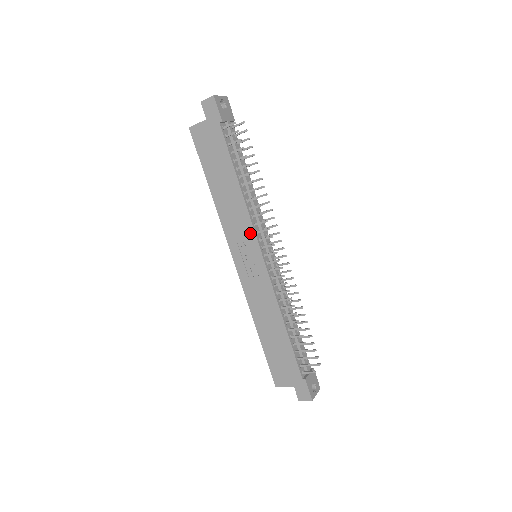
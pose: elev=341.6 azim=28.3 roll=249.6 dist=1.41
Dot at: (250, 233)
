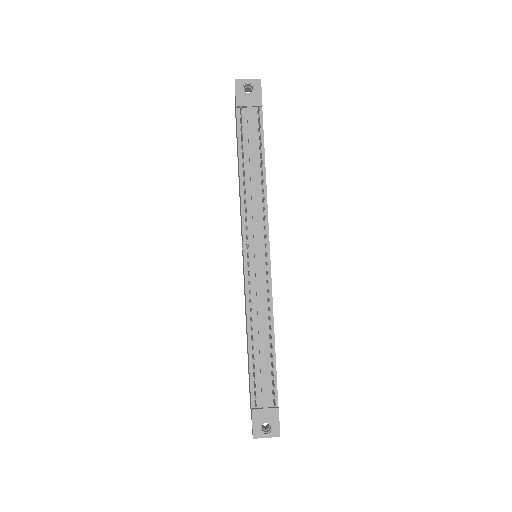
Dot at: (242, 228)
